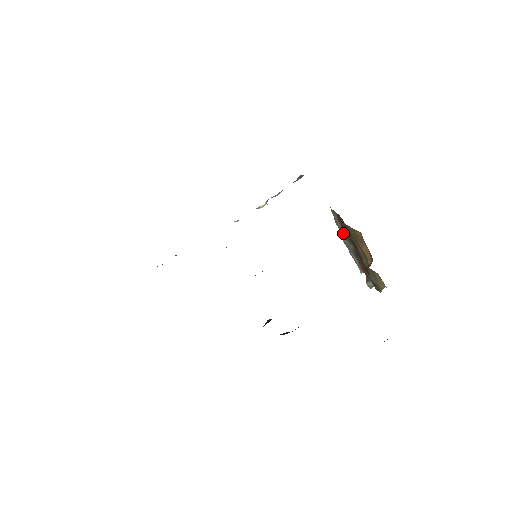
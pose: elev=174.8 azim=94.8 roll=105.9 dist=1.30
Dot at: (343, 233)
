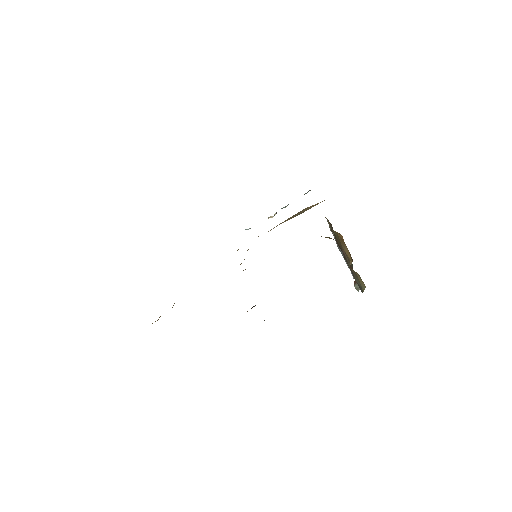
Dot at: occluded
